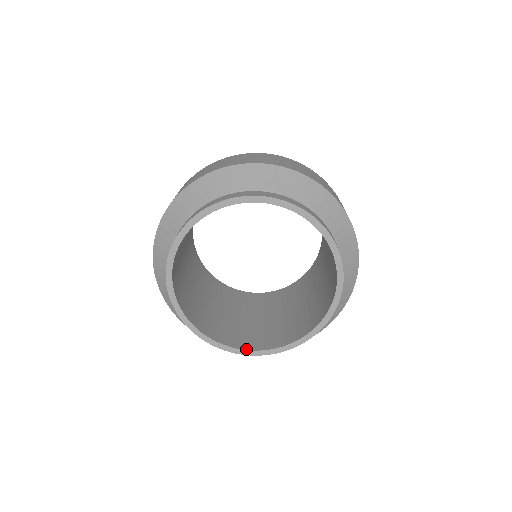
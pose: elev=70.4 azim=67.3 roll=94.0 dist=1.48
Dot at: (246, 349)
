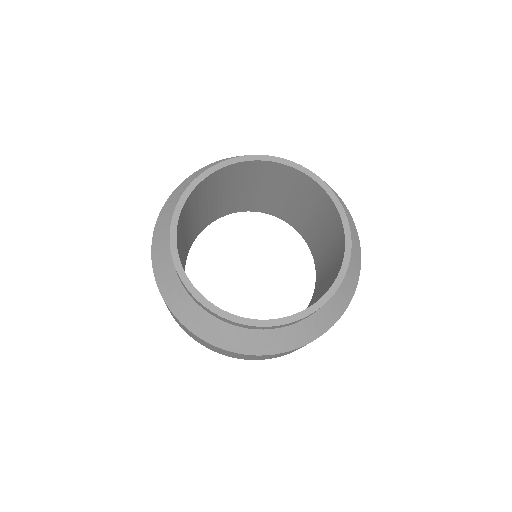
Dot at: (253, 319)
